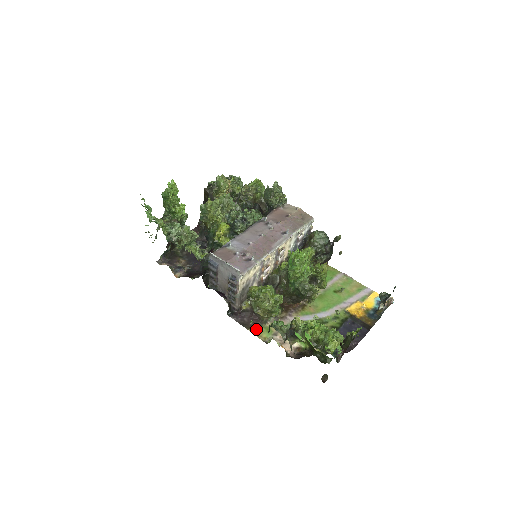
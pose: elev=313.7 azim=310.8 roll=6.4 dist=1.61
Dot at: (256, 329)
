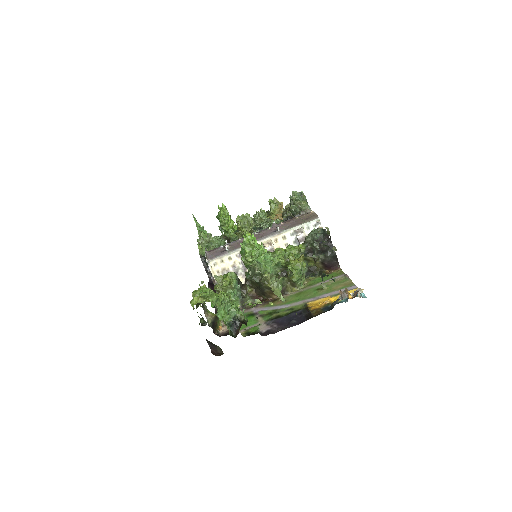
Dot at: occluded
